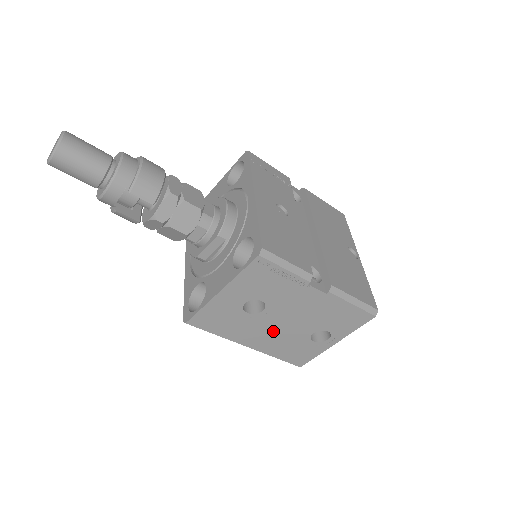
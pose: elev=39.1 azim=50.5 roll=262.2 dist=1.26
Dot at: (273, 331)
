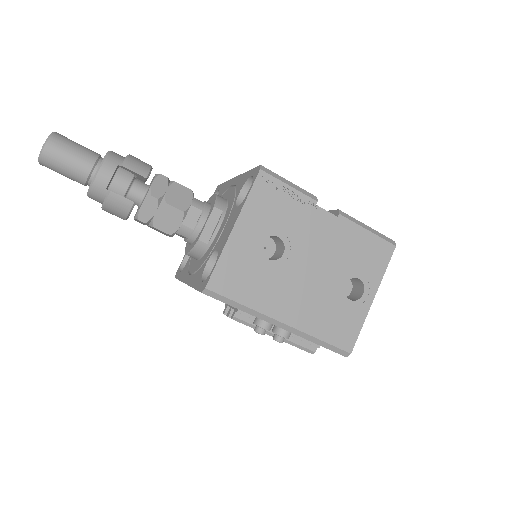
Dot at: (303, 288)
